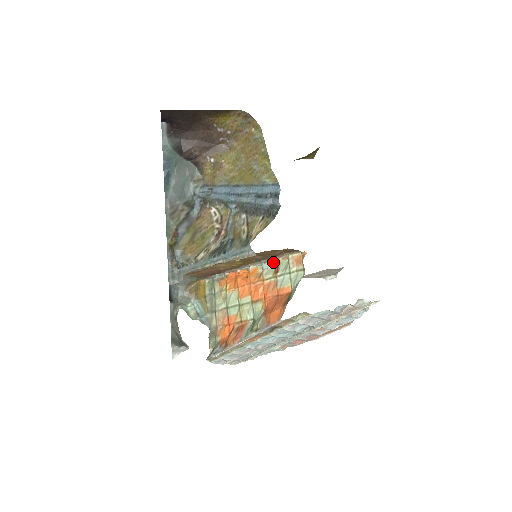
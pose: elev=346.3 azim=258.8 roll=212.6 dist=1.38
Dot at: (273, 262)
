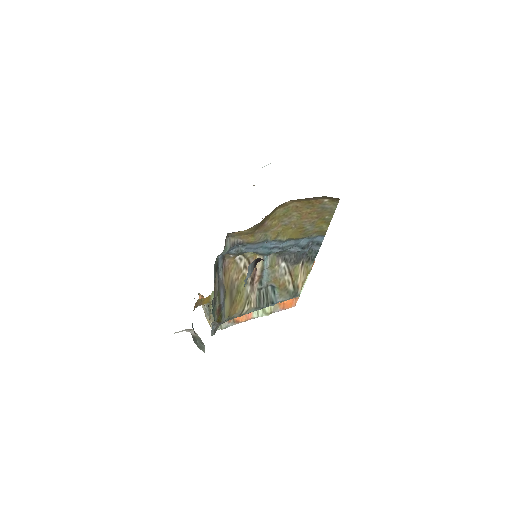
Dot at: occluded
